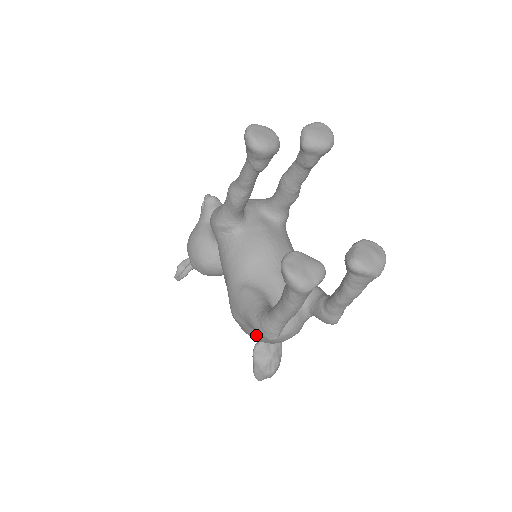
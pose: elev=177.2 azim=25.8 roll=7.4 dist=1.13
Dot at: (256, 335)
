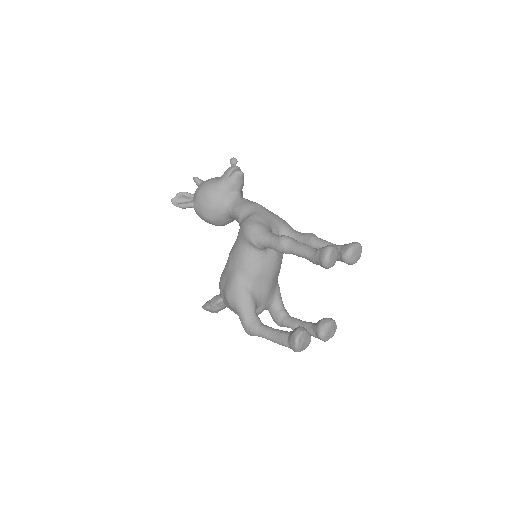
Dot at: (232, 310)
